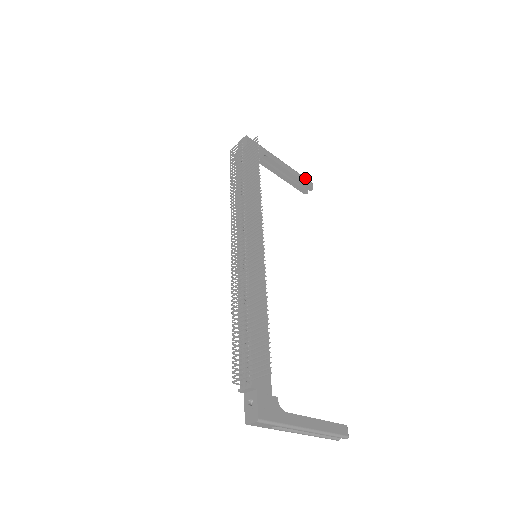
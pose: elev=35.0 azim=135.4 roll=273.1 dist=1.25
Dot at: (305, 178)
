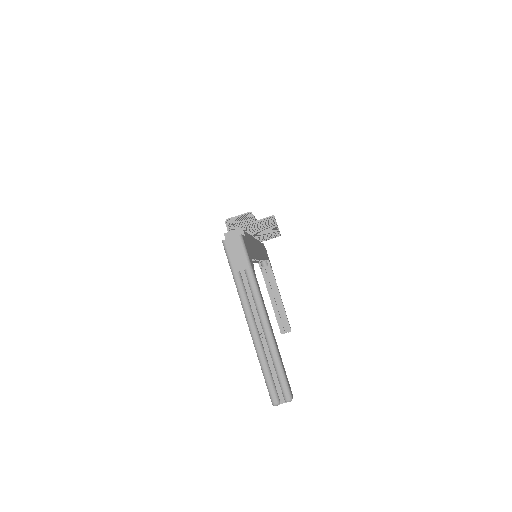
Dot at: occluded
